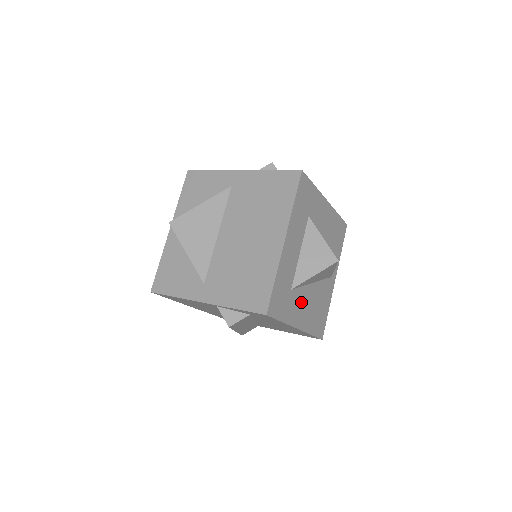
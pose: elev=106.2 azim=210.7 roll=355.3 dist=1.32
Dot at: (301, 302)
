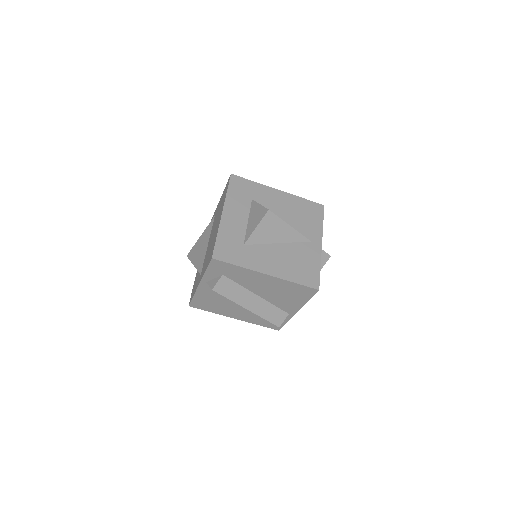
Dot at: (264, 255)
